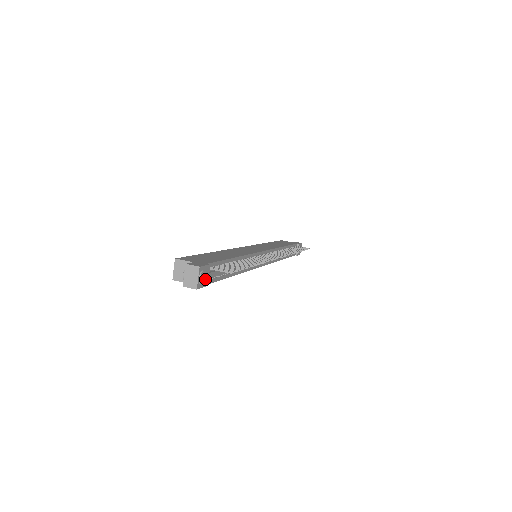
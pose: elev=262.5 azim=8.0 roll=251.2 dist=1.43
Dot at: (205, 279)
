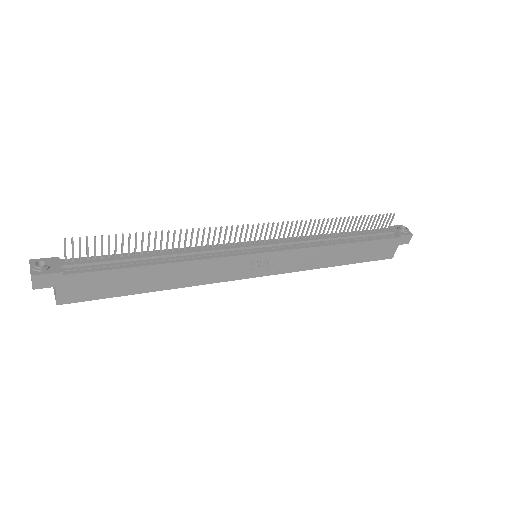
Dot at: (44, 265)
